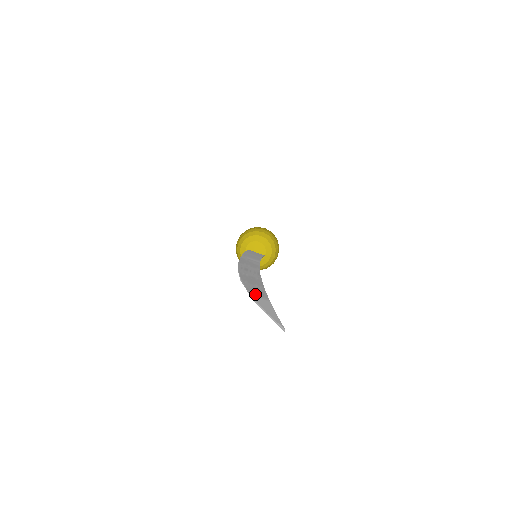
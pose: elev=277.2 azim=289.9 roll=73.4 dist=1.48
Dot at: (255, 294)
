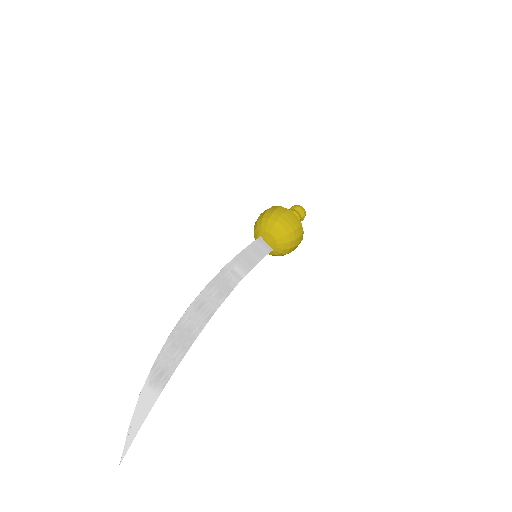
Dot at: (153, 379)
